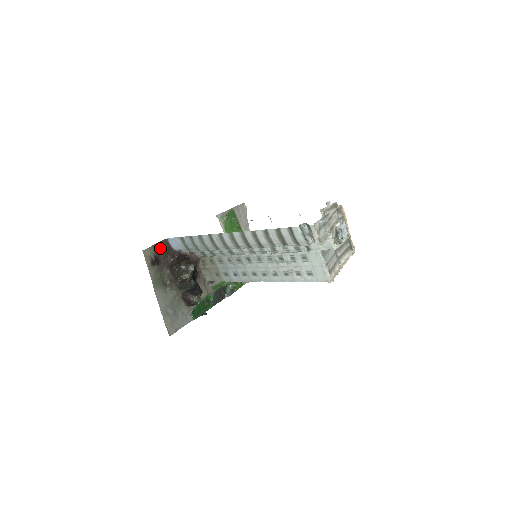
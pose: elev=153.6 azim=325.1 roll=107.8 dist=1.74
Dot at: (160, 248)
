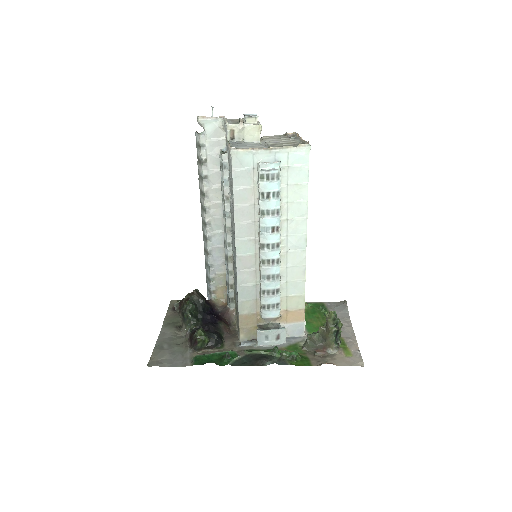
Dot at: occluded
